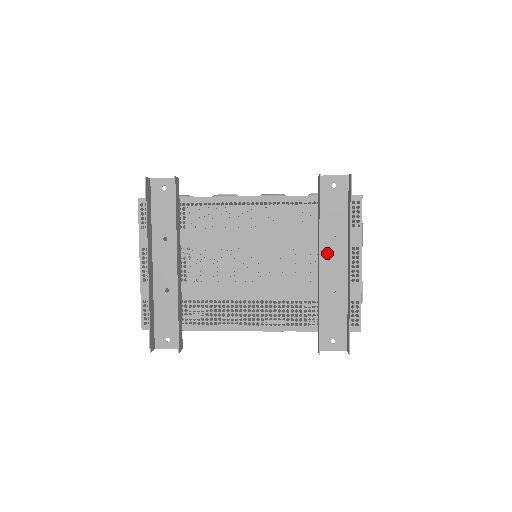
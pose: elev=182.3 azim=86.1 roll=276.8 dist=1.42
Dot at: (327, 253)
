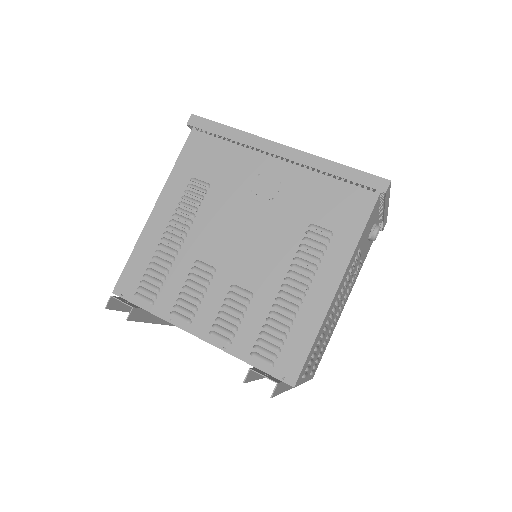
Dot at: occluded
